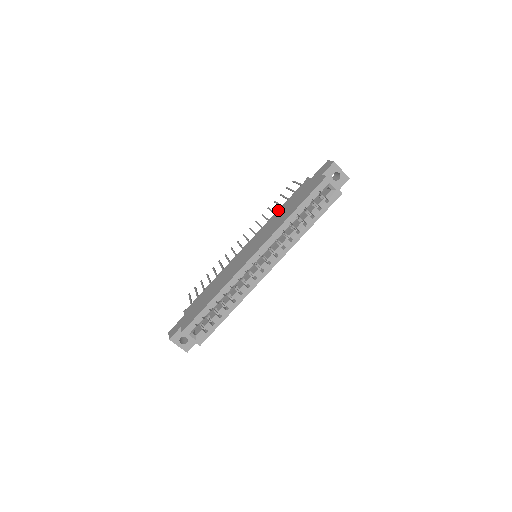
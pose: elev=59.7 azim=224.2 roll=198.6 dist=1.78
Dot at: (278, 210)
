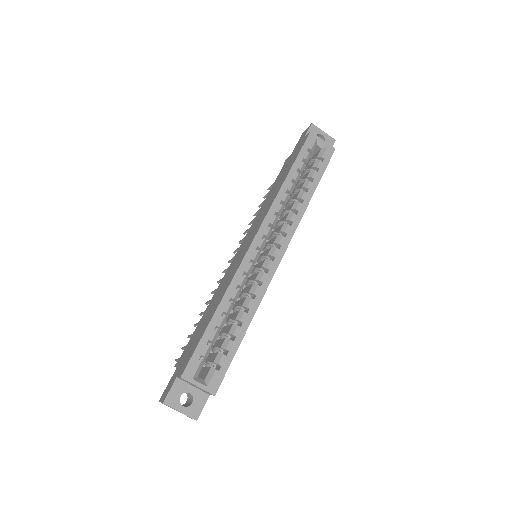
Dot at: (265, 199)
